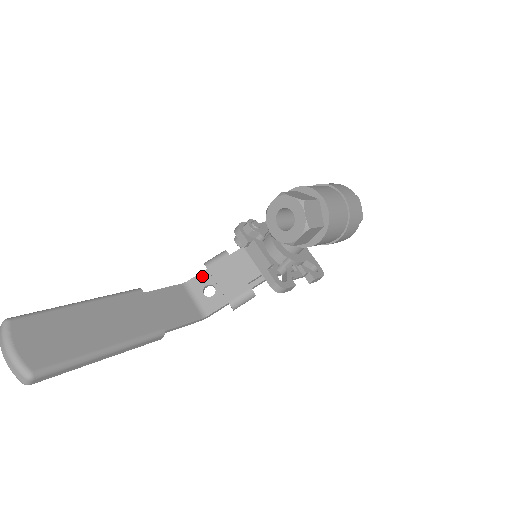
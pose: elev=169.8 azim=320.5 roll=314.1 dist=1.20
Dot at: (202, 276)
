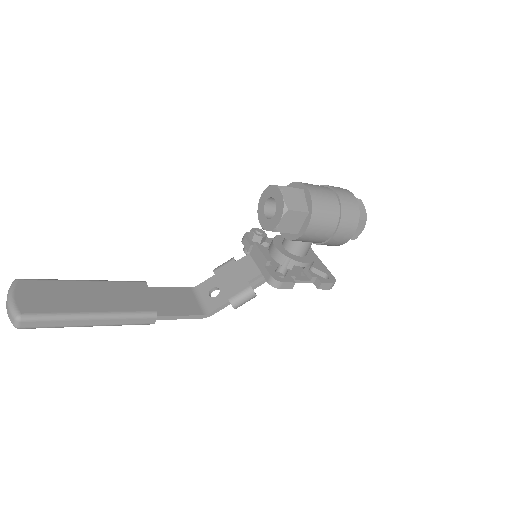
Dot at: (210, 280)
